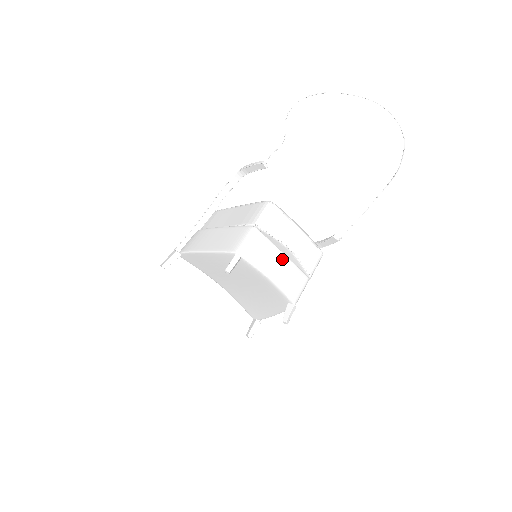
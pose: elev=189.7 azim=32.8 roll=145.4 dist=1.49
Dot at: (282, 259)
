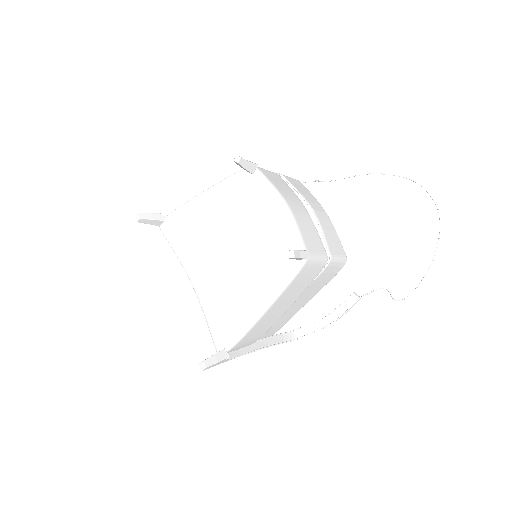
Dot at: (302, 207)
